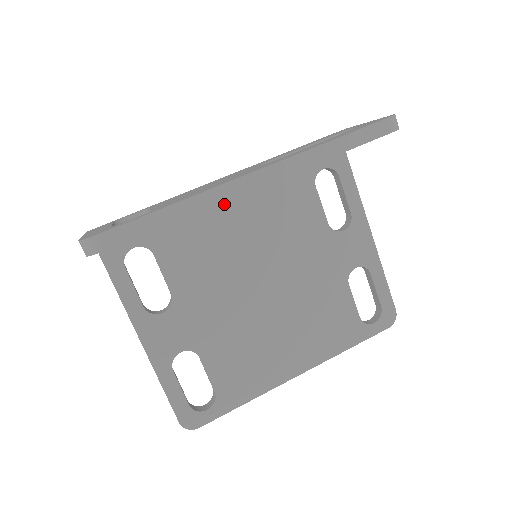
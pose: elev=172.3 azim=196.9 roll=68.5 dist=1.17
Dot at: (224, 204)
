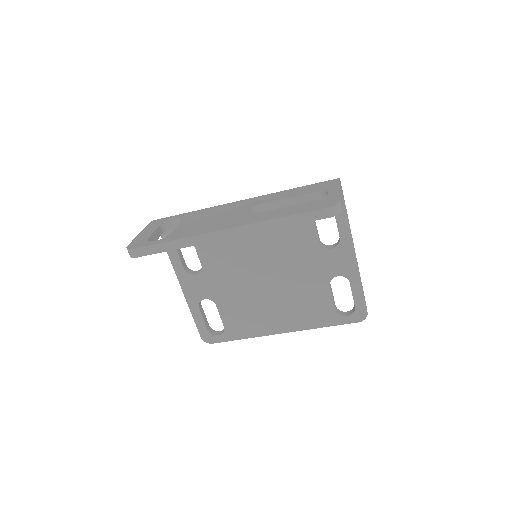
Dot at: occluded
